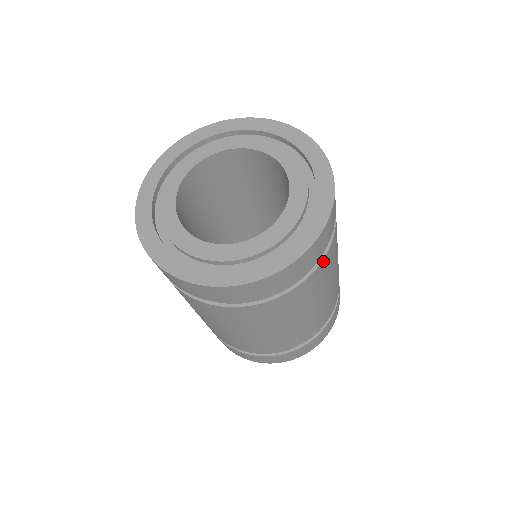
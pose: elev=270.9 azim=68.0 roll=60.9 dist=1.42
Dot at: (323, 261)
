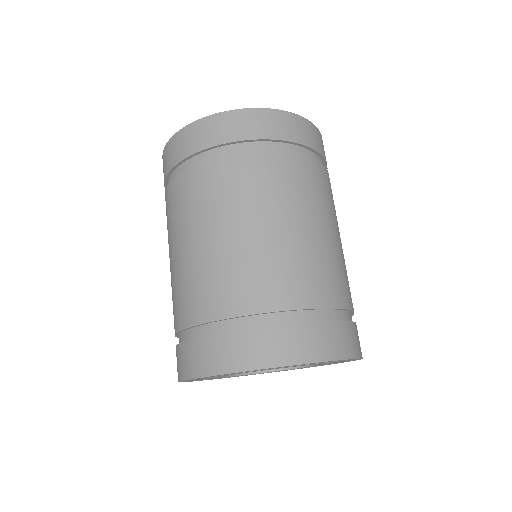
Dot at: (306, 159)
